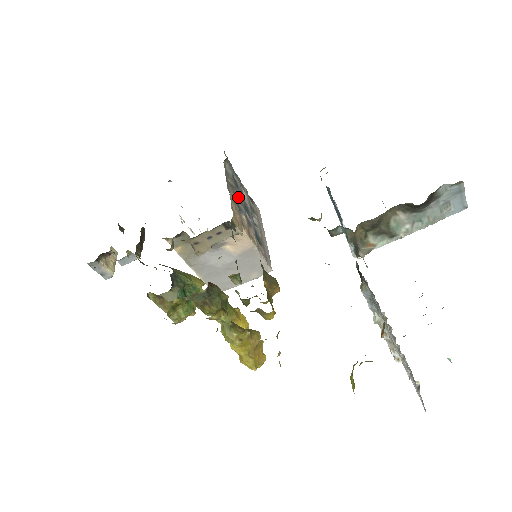
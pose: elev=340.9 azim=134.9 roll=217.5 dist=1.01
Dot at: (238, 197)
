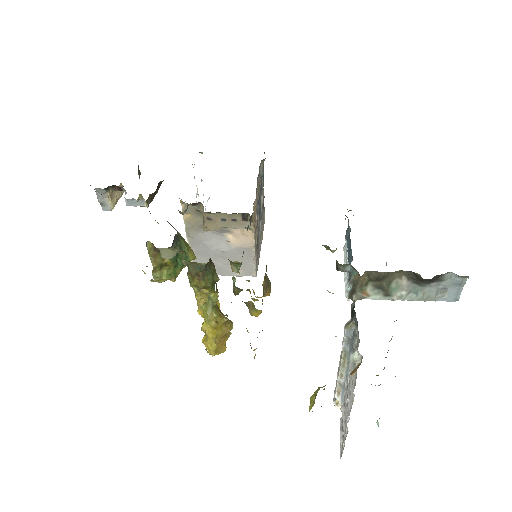
Dot at: (259, 197)
